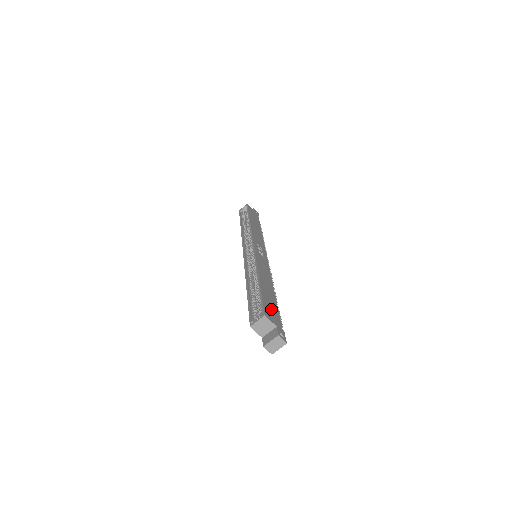
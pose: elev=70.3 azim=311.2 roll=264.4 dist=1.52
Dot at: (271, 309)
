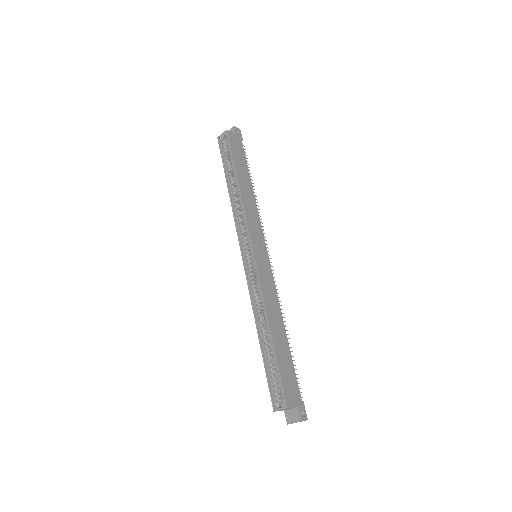
Dot at: (289, 380)
